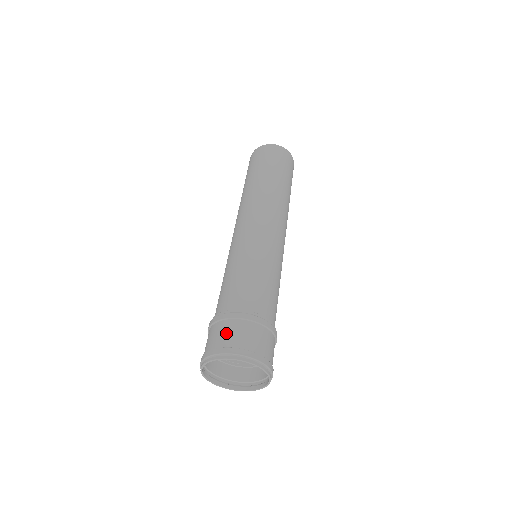
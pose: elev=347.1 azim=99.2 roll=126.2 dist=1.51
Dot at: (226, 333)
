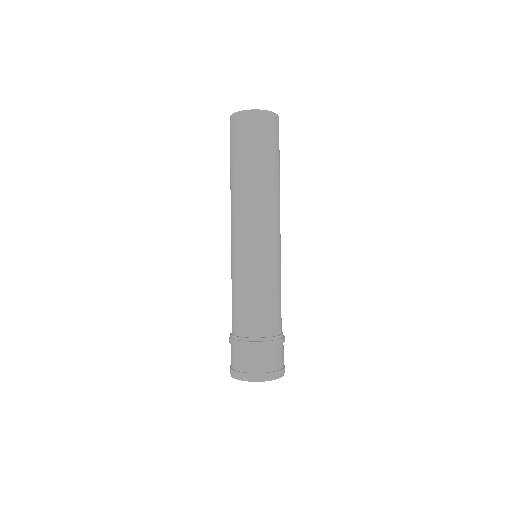
Dot at: (251, 360)
